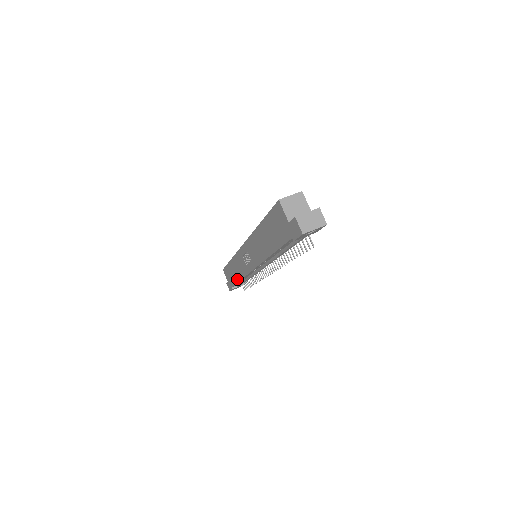
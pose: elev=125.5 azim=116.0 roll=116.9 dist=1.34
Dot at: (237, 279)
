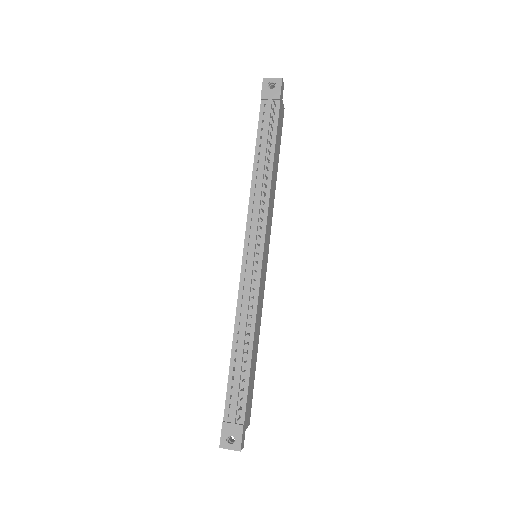
Dot at: (232, 350)
